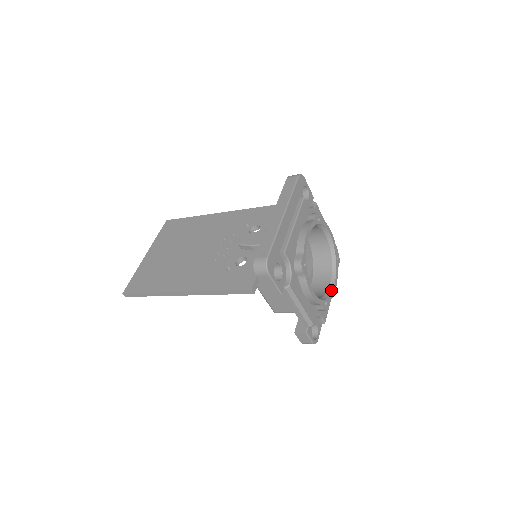
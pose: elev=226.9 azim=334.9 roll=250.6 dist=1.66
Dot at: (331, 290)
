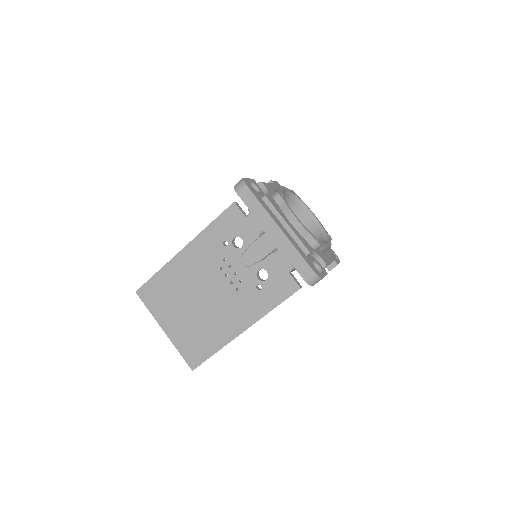
Dot at: (316, 221)
